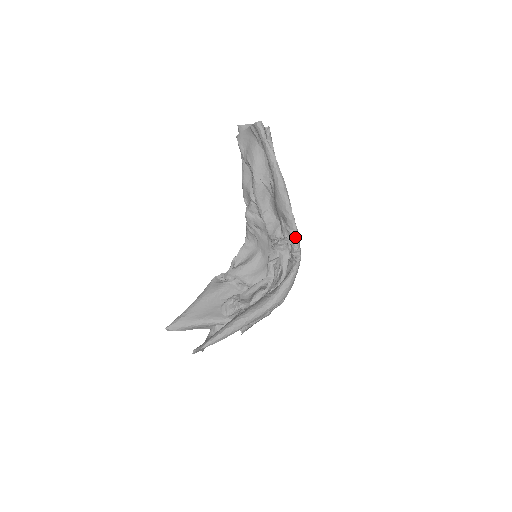
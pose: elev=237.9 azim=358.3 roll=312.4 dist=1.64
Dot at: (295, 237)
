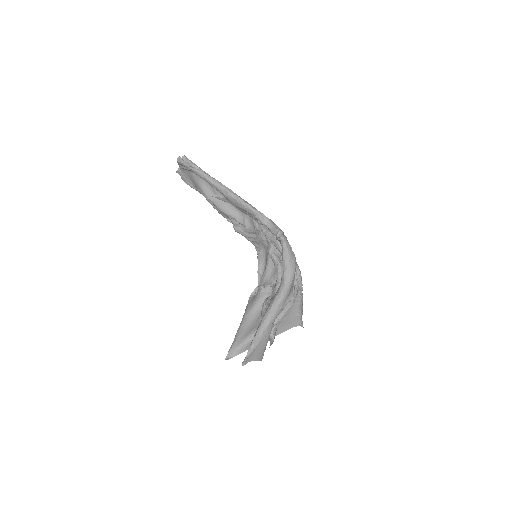
Dot at: (262, 219)
